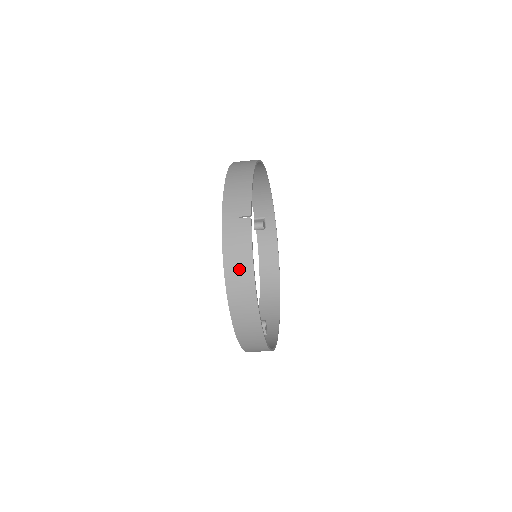
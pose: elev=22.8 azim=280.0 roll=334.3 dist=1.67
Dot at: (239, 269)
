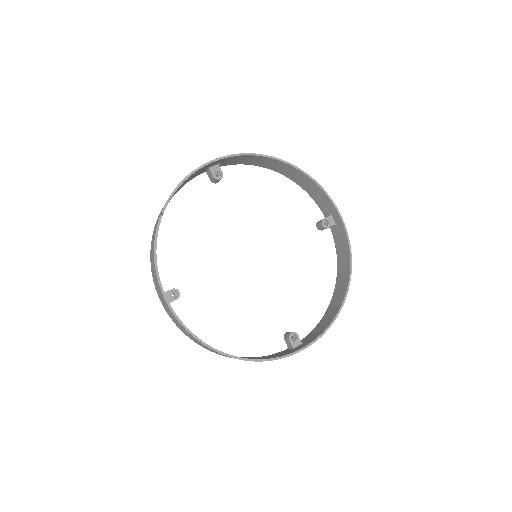
Dot at: (153, 264)
